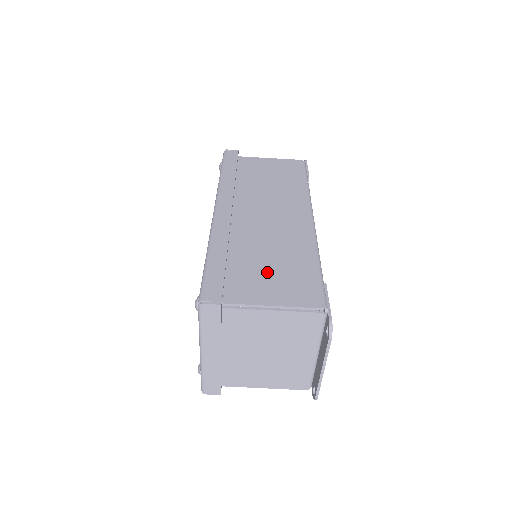
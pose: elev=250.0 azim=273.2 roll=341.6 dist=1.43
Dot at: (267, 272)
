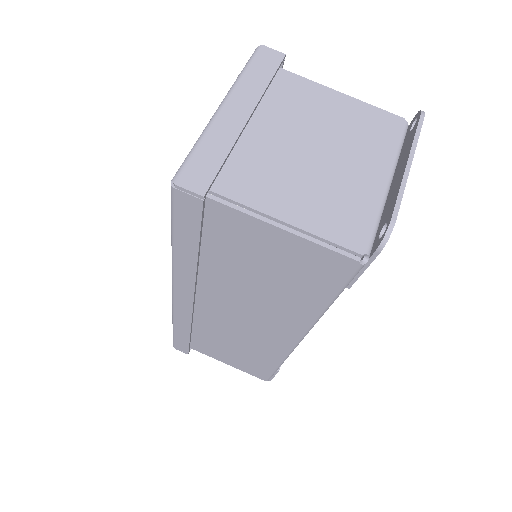
Dot at: occluded
